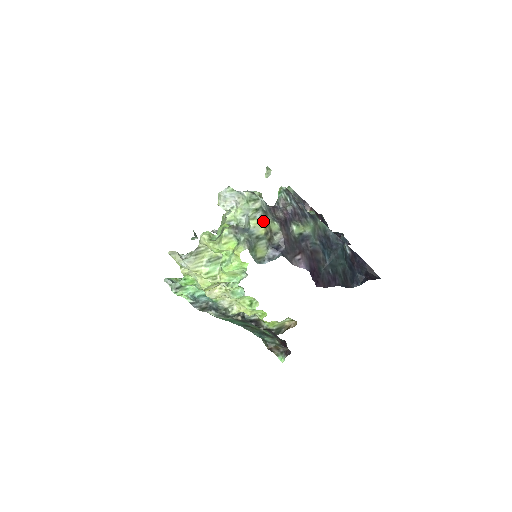
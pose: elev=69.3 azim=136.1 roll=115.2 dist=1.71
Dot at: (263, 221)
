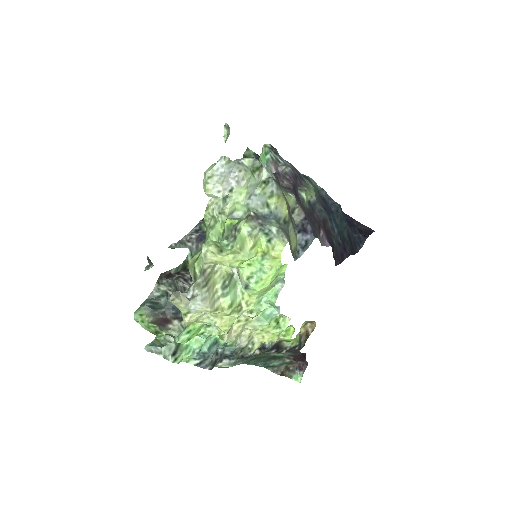
Dot at: (282, 195)
